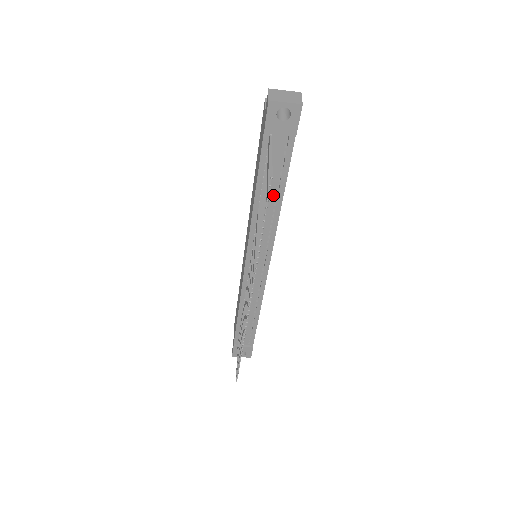
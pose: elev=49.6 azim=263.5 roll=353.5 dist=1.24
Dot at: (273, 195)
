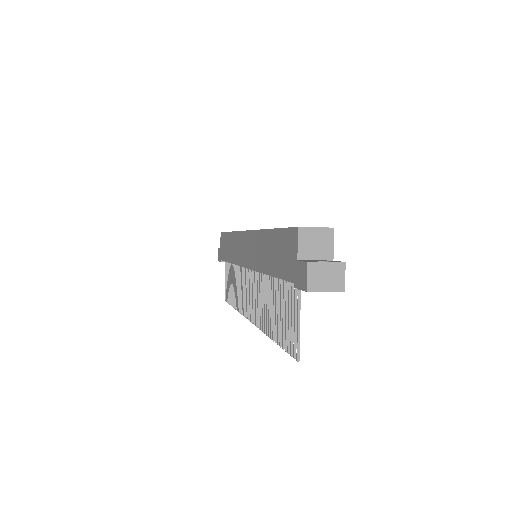
Dot at: occluded
